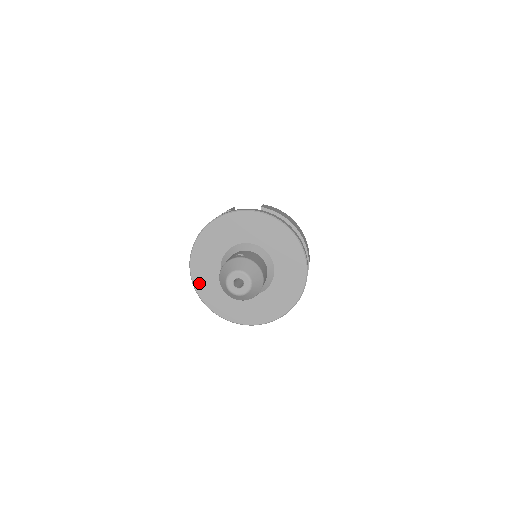
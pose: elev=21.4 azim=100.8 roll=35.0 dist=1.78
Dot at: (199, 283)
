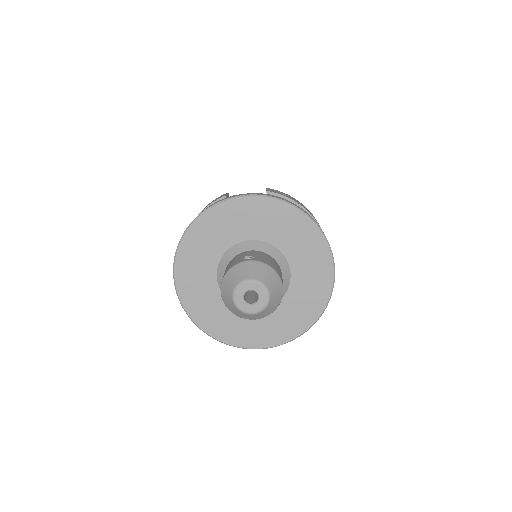
Dot at: (187, 296)
